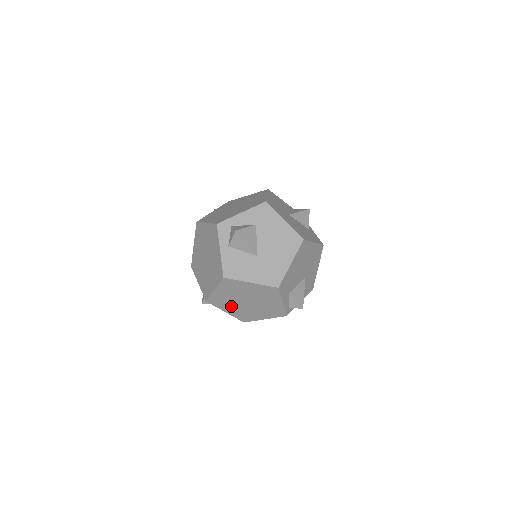
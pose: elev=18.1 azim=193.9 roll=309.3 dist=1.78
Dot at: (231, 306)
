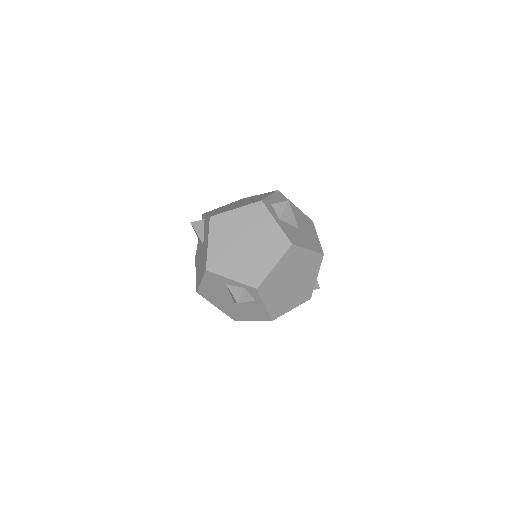
Dot at: (275, 293)
